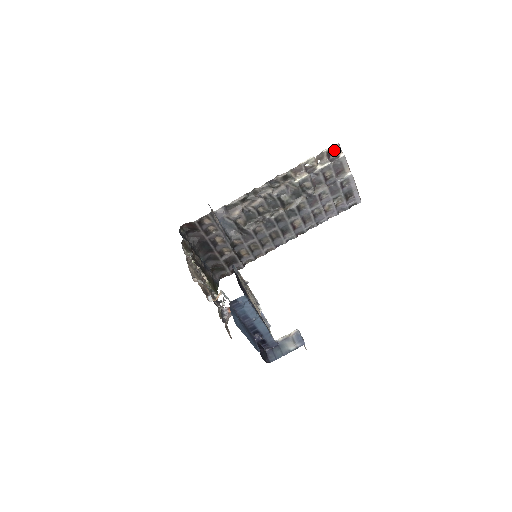
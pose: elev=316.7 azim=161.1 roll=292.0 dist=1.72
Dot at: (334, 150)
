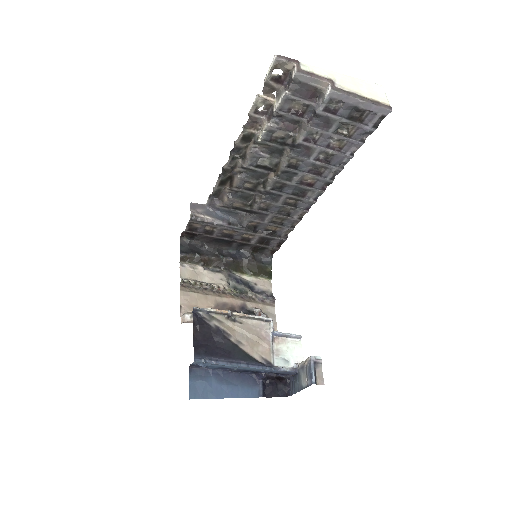
Dot at: (281, 67)
